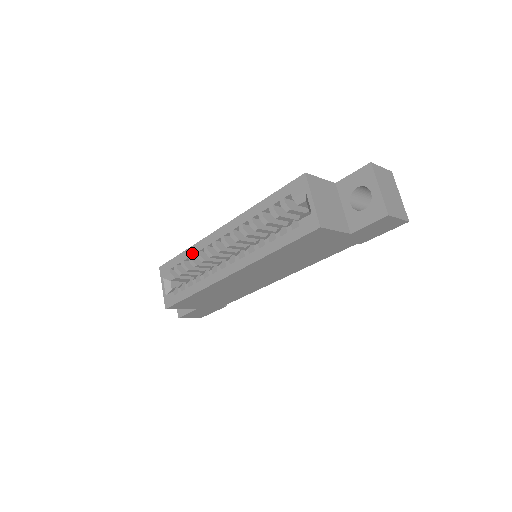
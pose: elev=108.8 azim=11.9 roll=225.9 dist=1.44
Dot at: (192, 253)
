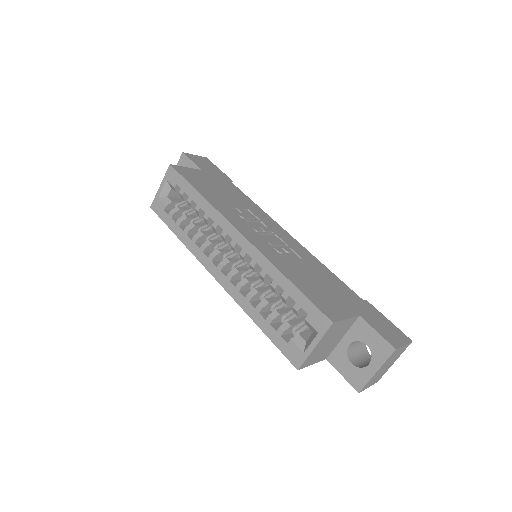
Dot at: (203, 207)
